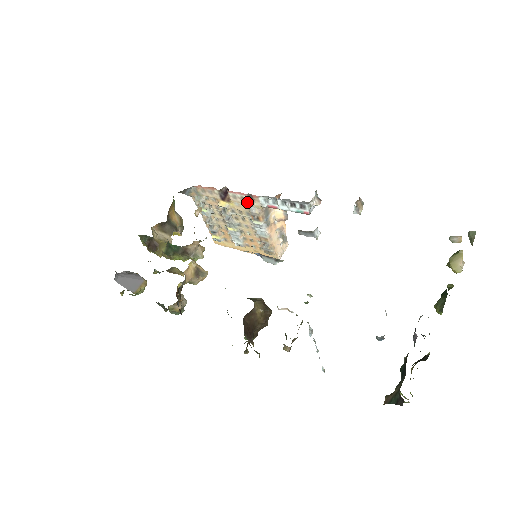
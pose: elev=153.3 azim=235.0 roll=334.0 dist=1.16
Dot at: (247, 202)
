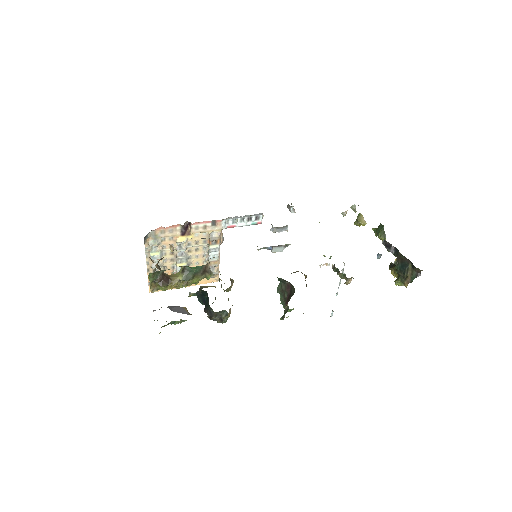
Dot at: (209, 229)
